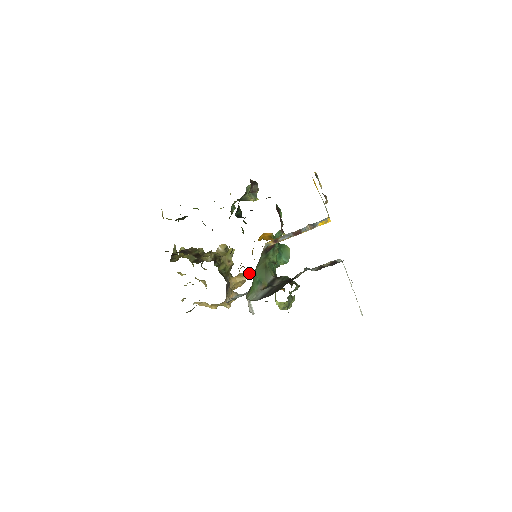
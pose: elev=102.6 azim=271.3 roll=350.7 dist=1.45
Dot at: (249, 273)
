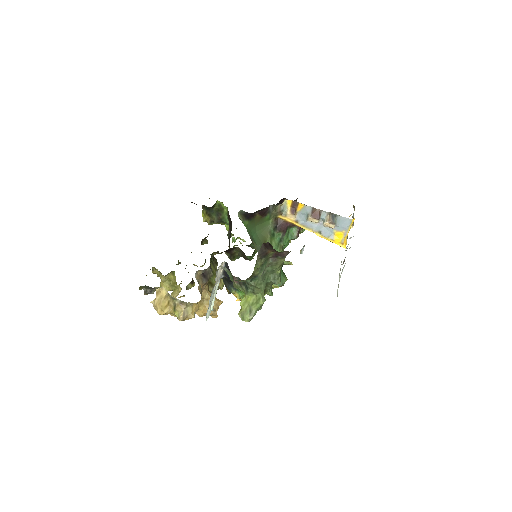
Dot at: occluded
